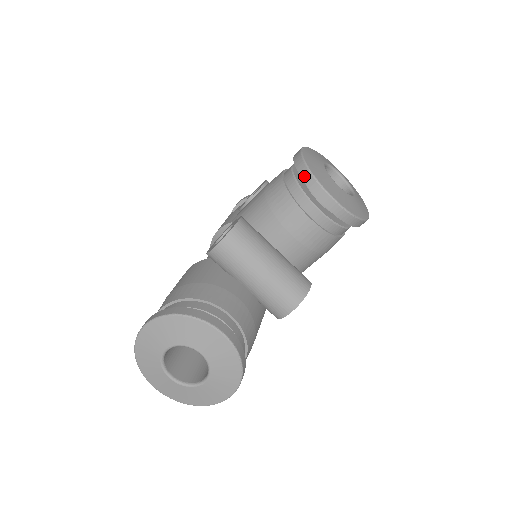
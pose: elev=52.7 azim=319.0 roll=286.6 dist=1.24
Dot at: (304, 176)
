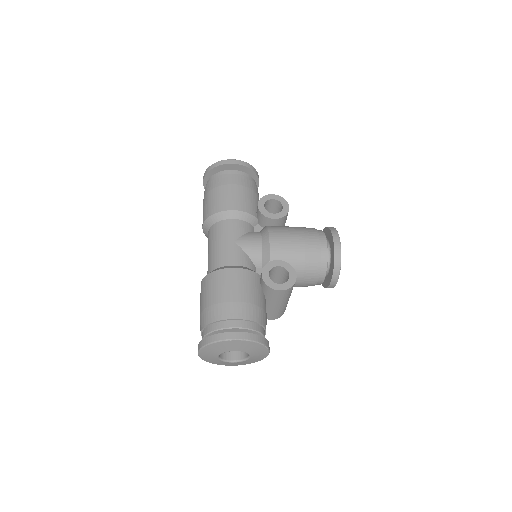
Dot at: (336, 267)
